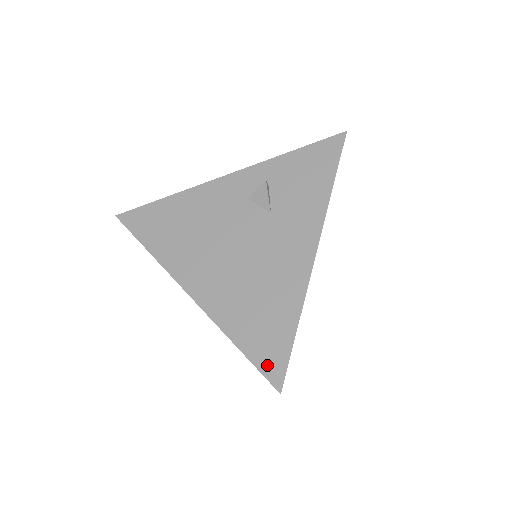
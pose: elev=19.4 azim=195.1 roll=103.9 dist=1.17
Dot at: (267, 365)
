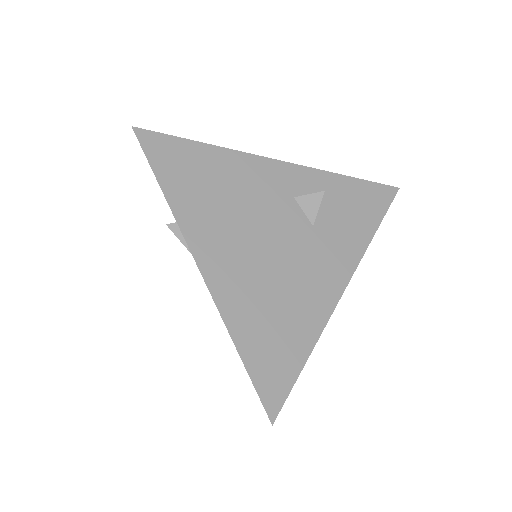
Dot at: (267, 387)
